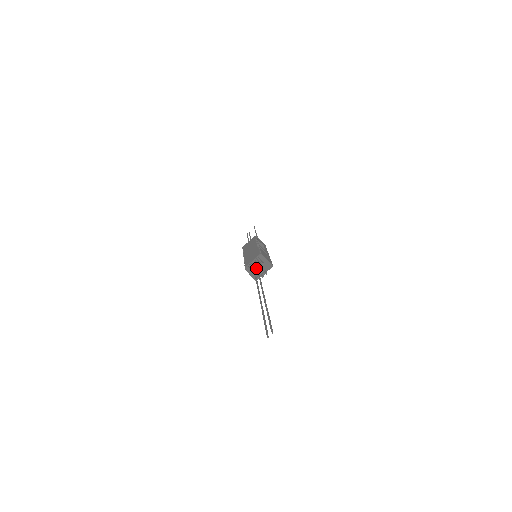
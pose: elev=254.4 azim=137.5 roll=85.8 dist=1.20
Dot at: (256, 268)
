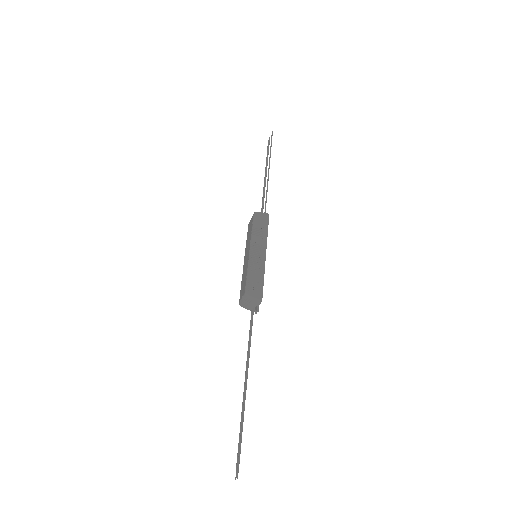
Dot at: occluded
